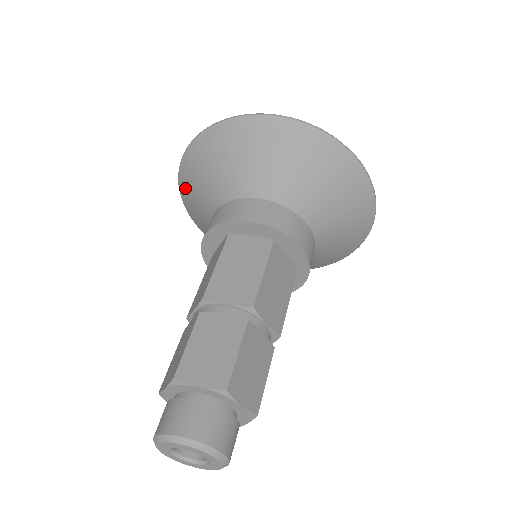
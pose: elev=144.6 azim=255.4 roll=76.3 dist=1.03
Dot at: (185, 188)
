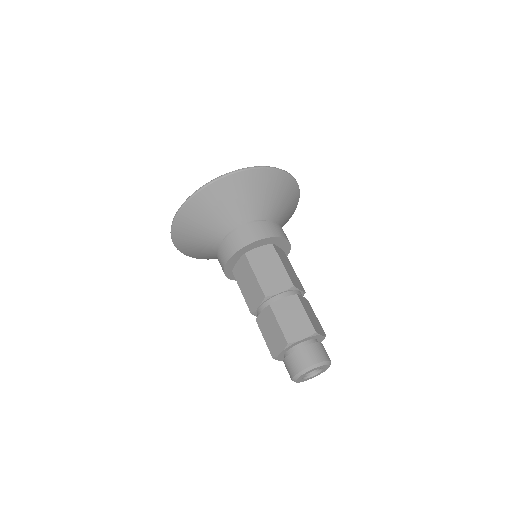
Dot at: (179, 236)
